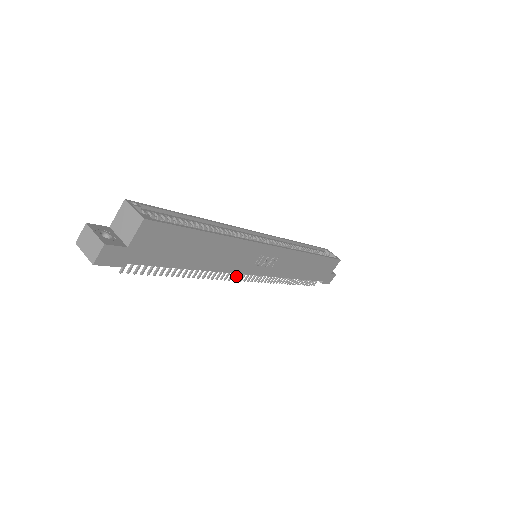
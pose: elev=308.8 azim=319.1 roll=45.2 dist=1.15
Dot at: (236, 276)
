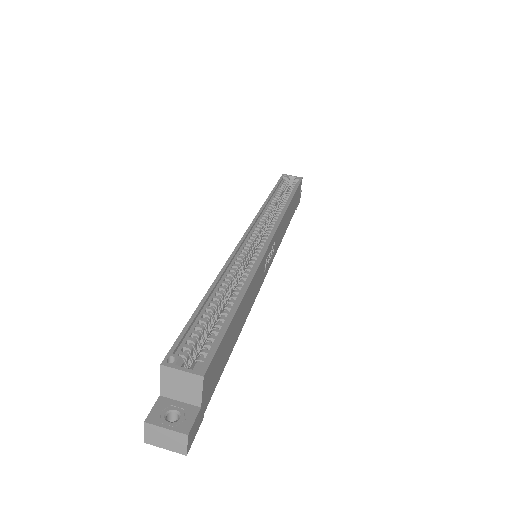
Dot at: occluded
